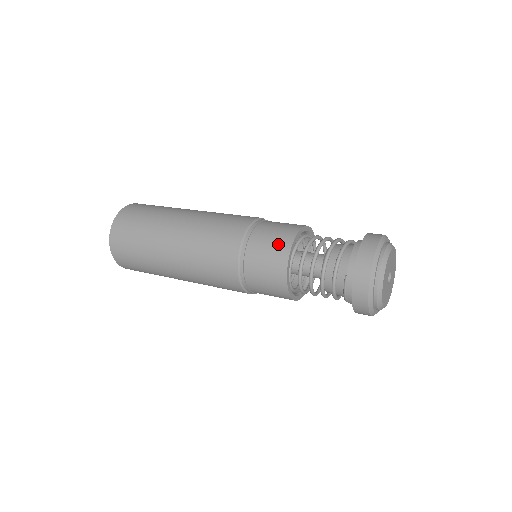
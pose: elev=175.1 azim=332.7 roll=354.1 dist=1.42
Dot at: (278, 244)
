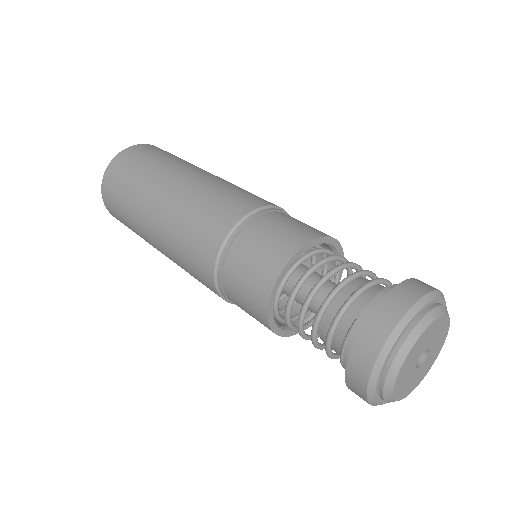
Dot at: (285, 239)
